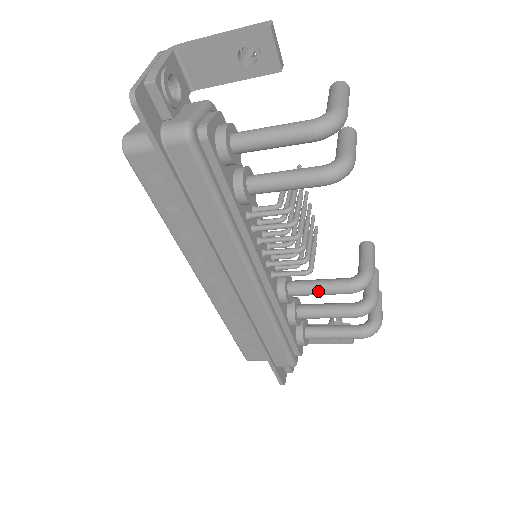
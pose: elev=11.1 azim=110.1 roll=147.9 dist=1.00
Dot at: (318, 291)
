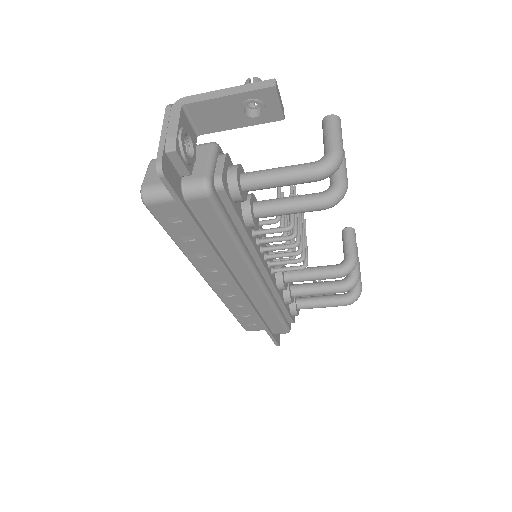
Dot at: (311, 278)
